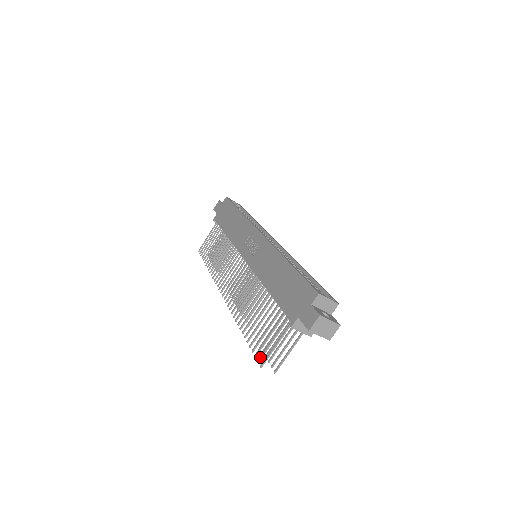
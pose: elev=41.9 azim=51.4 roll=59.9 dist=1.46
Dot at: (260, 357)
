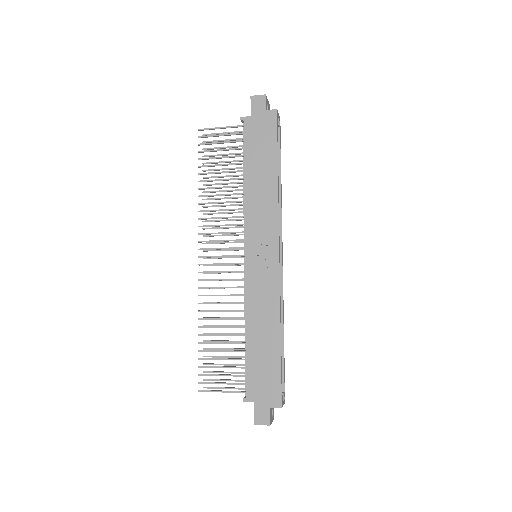
Dot at: (203, 383)
